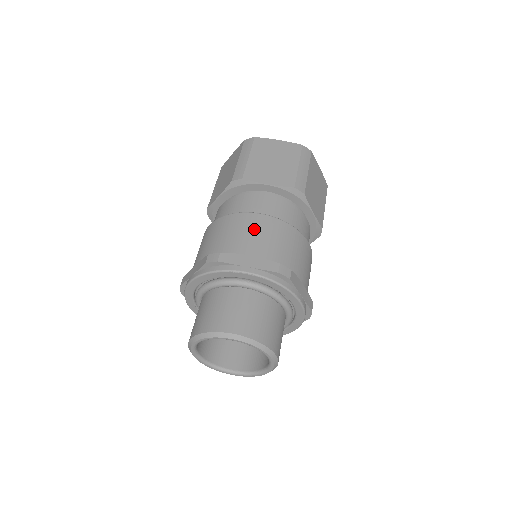
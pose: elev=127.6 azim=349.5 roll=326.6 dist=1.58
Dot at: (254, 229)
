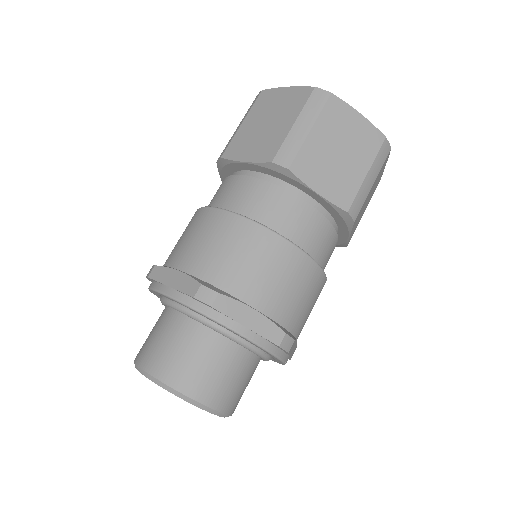
Dot at: (274, 266)
